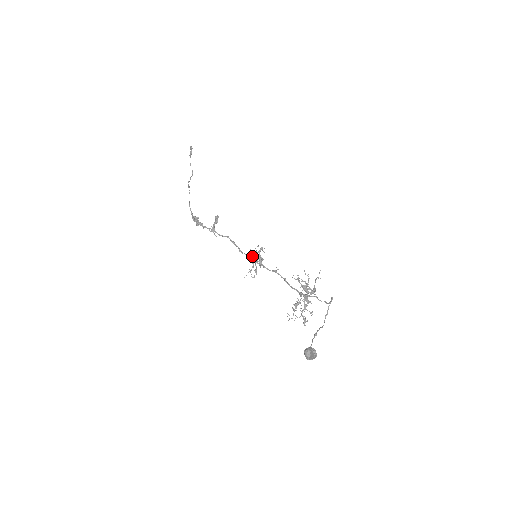
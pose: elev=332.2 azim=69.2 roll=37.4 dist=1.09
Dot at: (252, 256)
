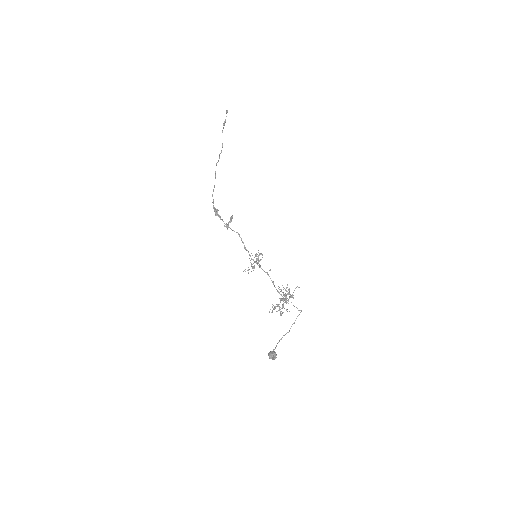
Dot at: occluded
